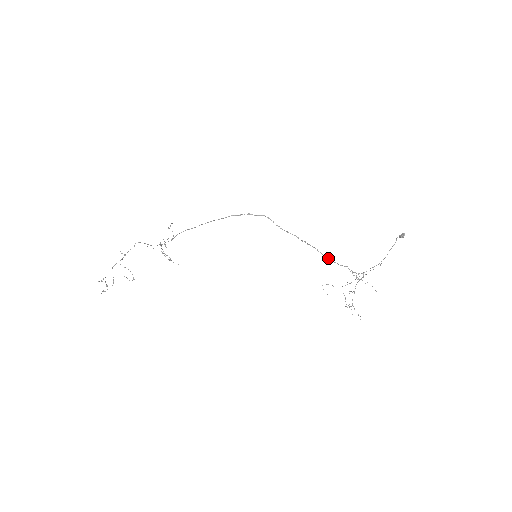
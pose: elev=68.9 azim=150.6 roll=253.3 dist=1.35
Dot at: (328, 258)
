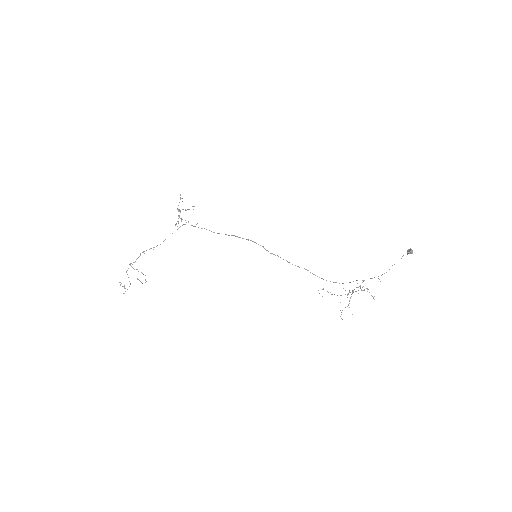
Dot at: (321, 278)
